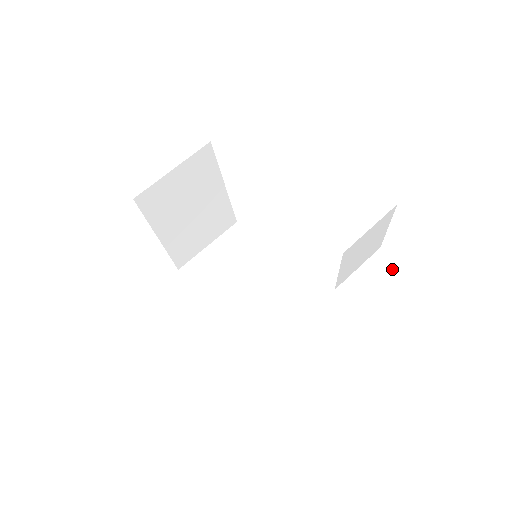
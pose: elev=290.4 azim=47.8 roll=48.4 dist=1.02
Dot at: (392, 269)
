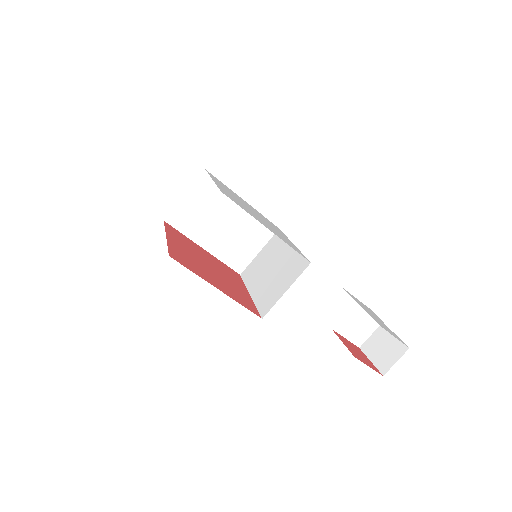
Dot at: (360, 312)
